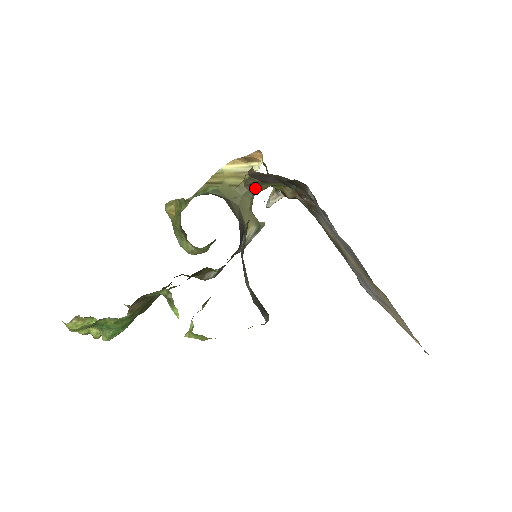
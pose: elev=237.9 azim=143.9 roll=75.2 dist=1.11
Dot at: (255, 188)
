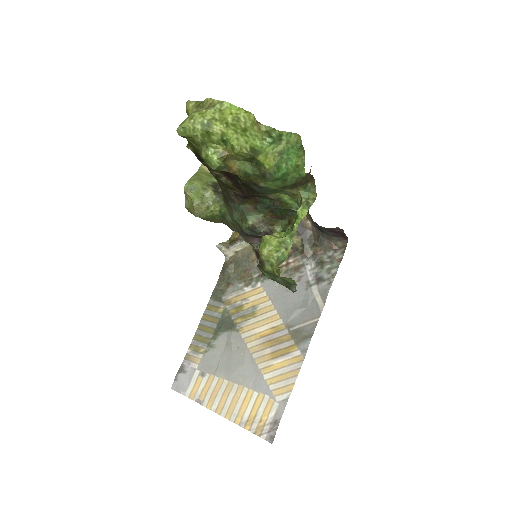
Dot at: occluded
